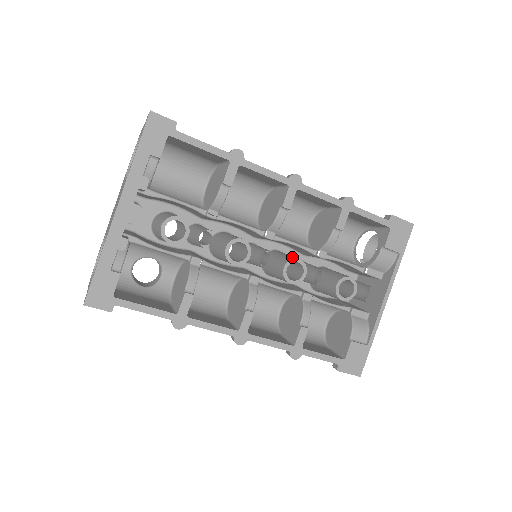
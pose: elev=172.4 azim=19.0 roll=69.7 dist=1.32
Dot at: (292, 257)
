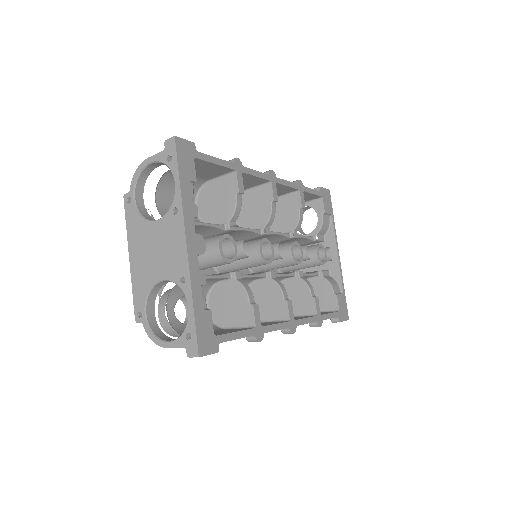
Dot at: (289, 242)
